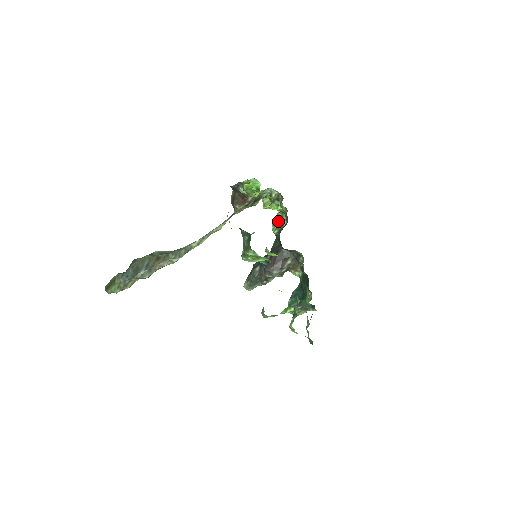
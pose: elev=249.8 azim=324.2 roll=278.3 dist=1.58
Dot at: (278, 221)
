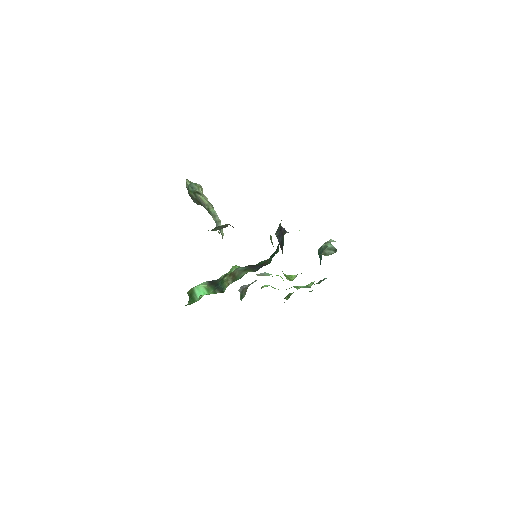
Dot at: occluded
